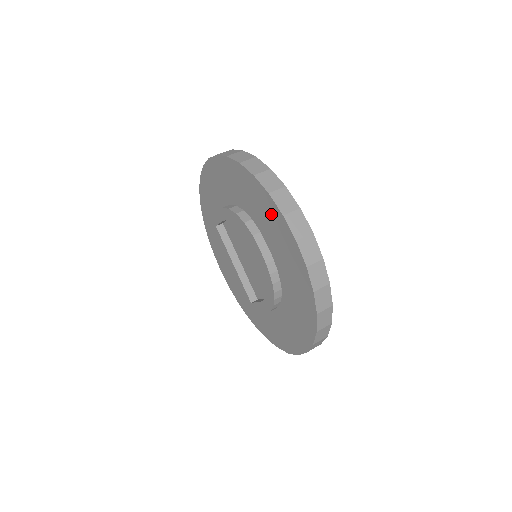
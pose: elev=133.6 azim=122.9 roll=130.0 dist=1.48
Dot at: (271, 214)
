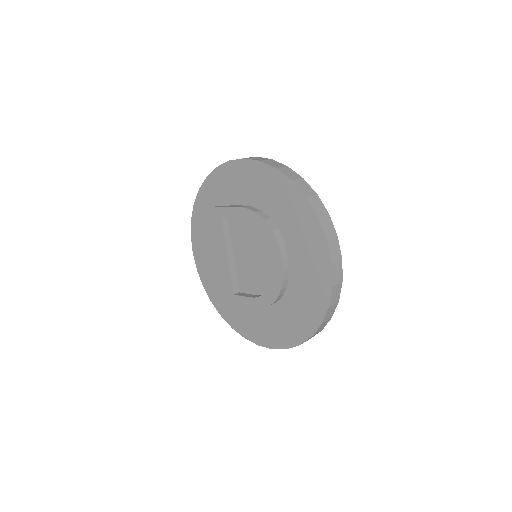
Dot at: (311, 234)
